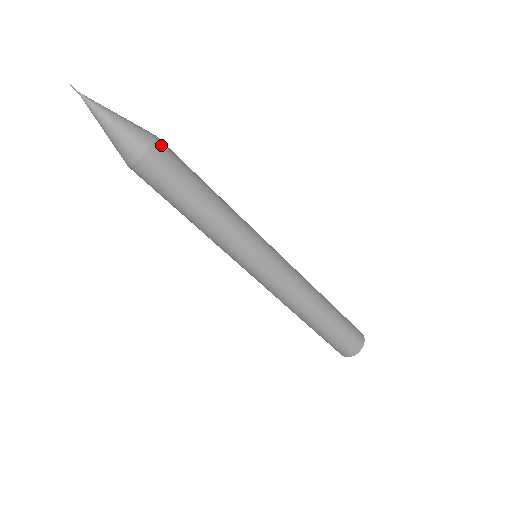
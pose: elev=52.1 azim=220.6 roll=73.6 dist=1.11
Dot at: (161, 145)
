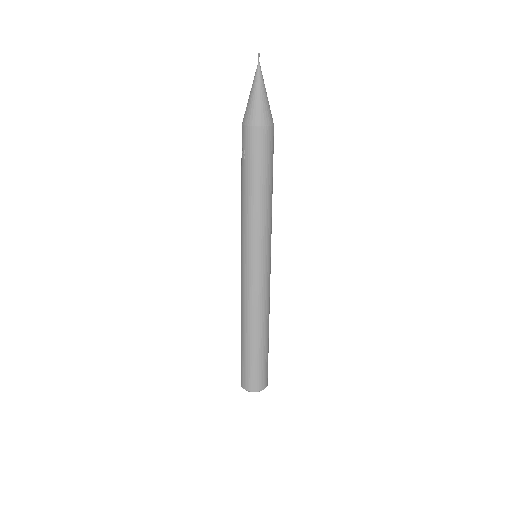
Dot at: occluded
